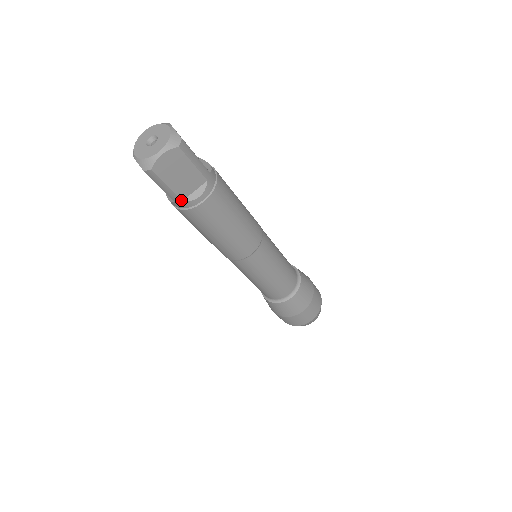
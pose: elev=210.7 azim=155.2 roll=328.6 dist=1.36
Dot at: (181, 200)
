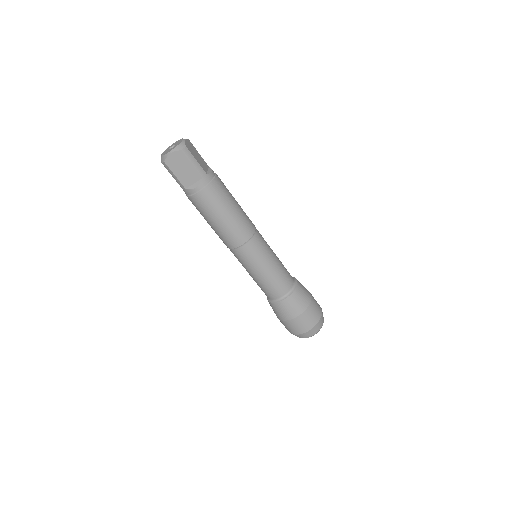
Dot at: (185, 188)
